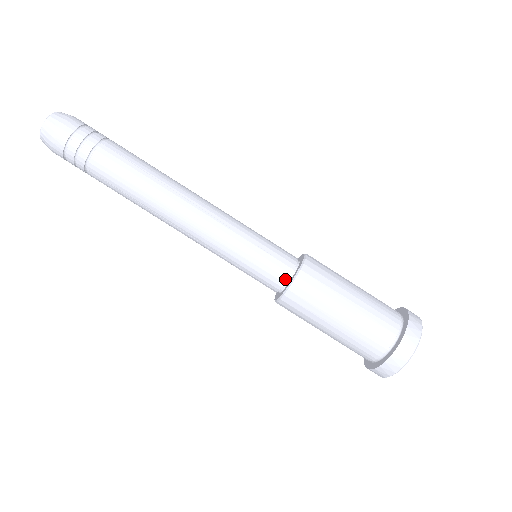
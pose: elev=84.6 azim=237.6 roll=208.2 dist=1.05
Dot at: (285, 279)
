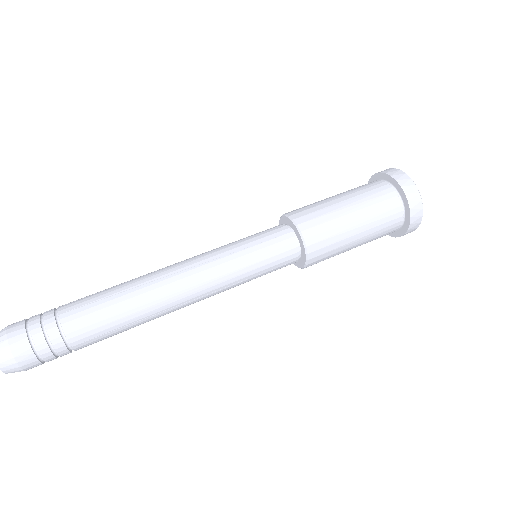
Dot at: (281, 225)
